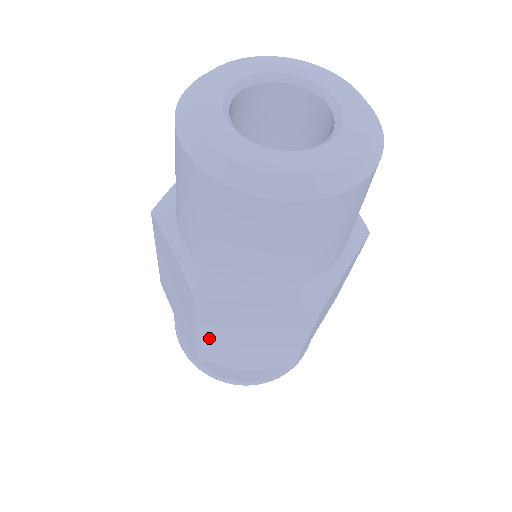
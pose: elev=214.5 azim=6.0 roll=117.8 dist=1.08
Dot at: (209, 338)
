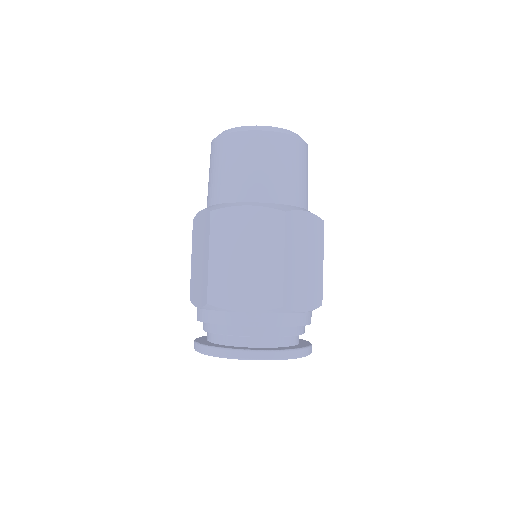
Dot at: (217, 262)
